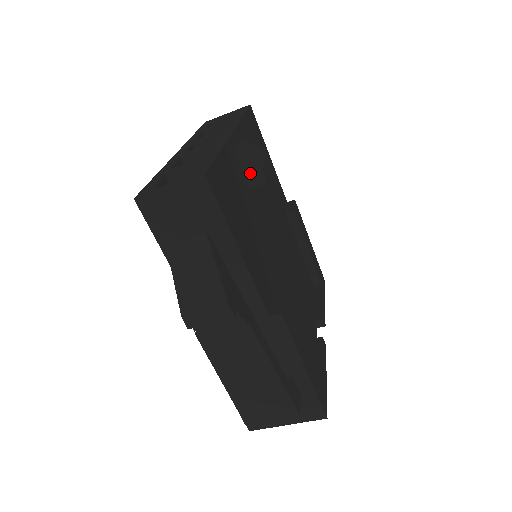
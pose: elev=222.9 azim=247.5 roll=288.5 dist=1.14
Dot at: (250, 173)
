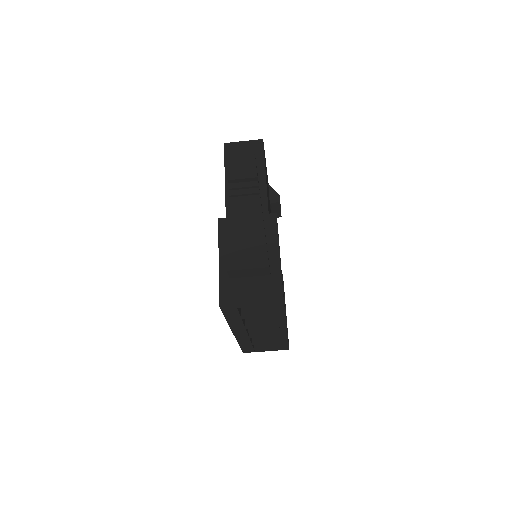
Dot at: (273, 196)
